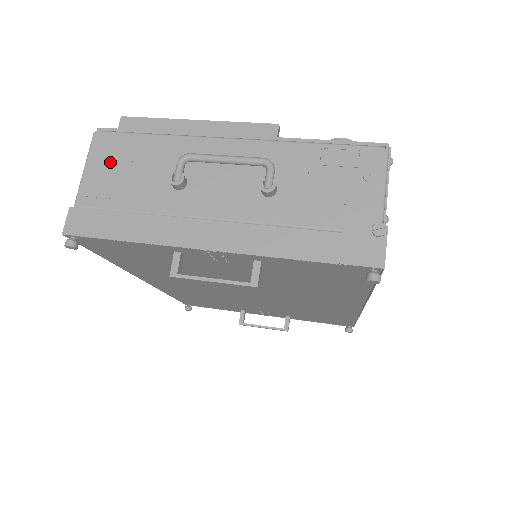
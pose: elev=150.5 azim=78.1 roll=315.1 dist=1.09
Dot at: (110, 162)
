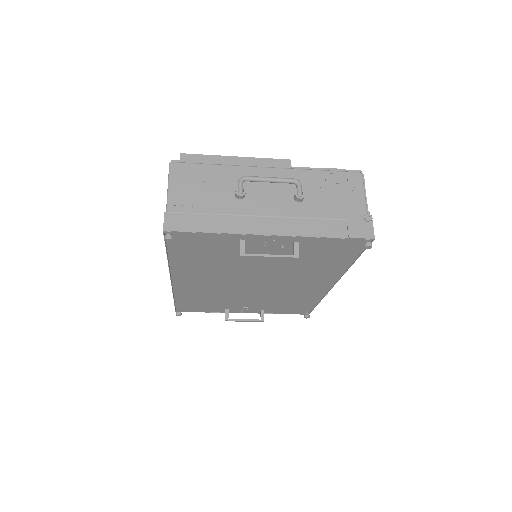
Dot at: (187, 182)
